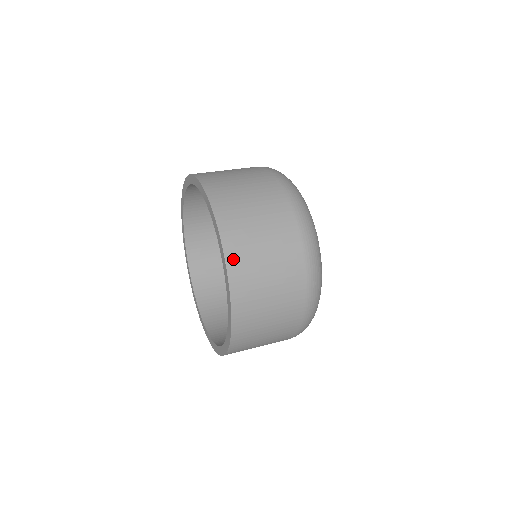
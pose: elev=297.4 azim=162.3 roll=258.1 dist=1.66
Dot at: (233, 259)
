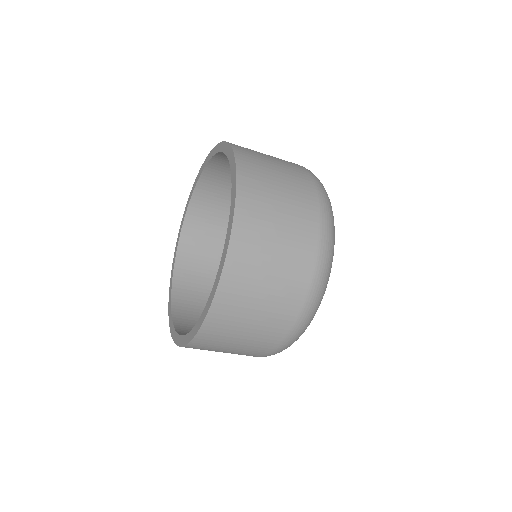
Dot at: (231, 274)
